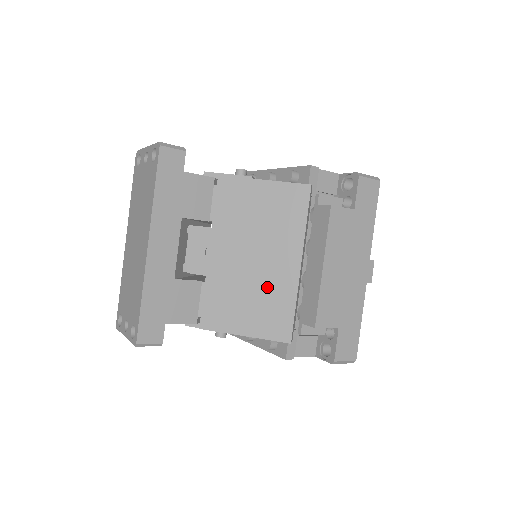
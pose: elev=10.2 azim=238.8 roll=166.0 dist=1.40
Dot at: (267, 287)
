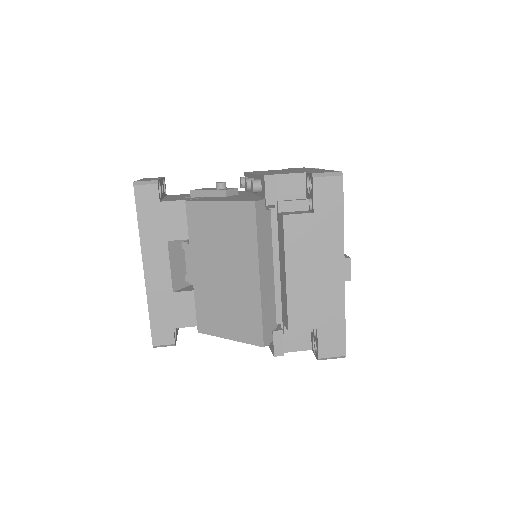
Dot at: (238, 298)
